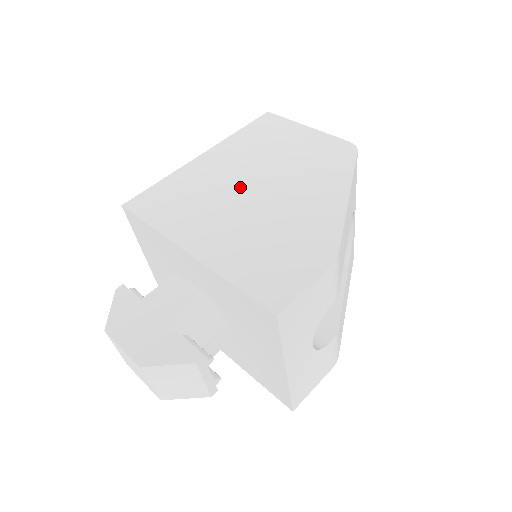
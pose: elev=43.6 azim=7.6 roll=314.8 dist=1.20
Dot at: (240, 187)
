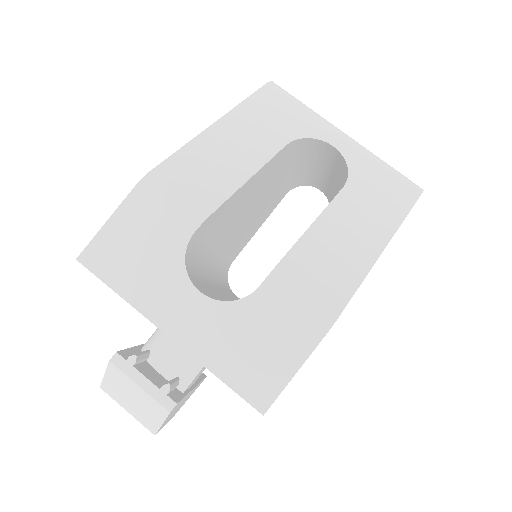
Dot at: occluded
